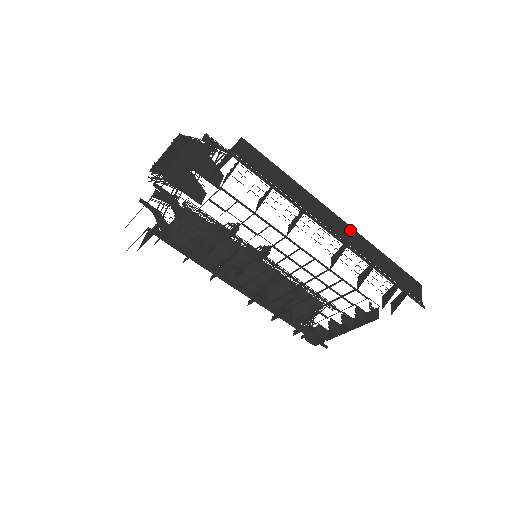
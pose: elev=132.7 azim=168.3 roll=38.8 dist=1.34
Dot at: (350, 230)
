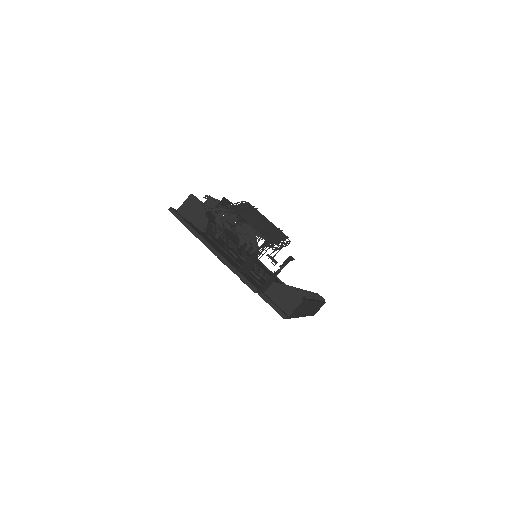
Dot at: occluded
